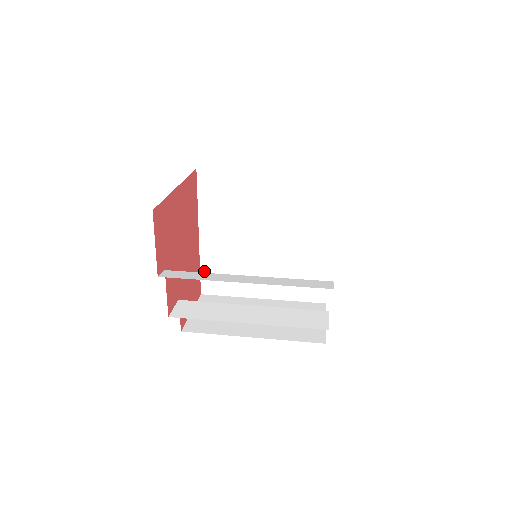
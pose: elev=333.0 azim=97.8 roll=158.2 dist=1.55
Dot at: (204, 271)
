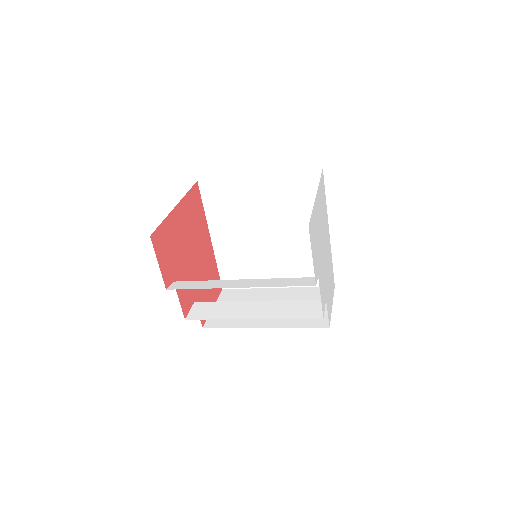
Dot at: (221, 269)
